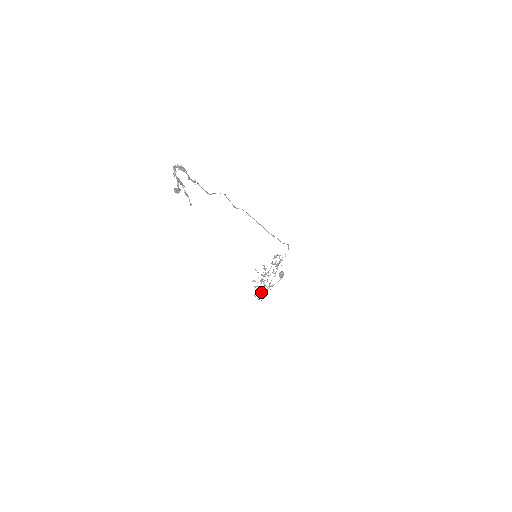
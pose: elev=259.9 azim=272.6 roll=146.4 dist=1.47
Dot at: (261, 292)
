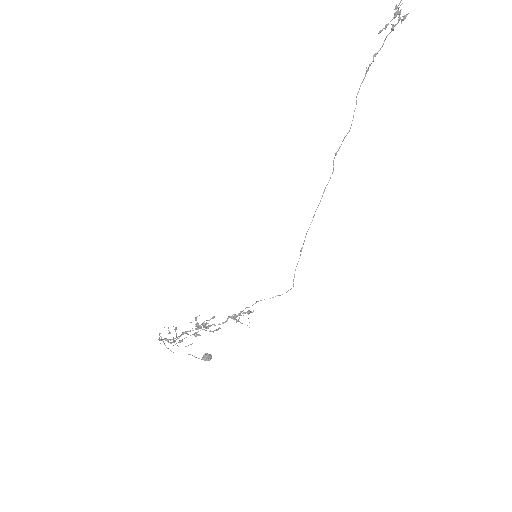
Dot at: occluded
